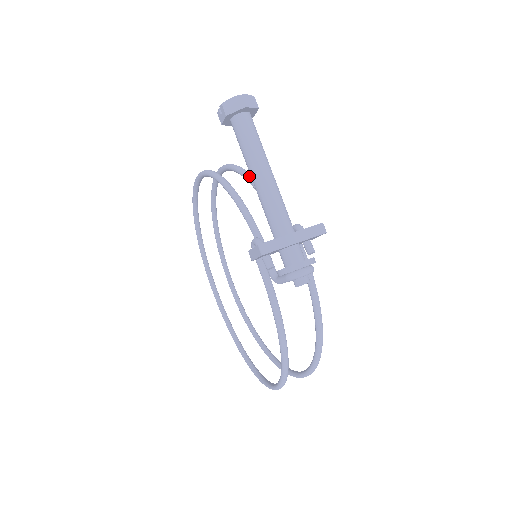
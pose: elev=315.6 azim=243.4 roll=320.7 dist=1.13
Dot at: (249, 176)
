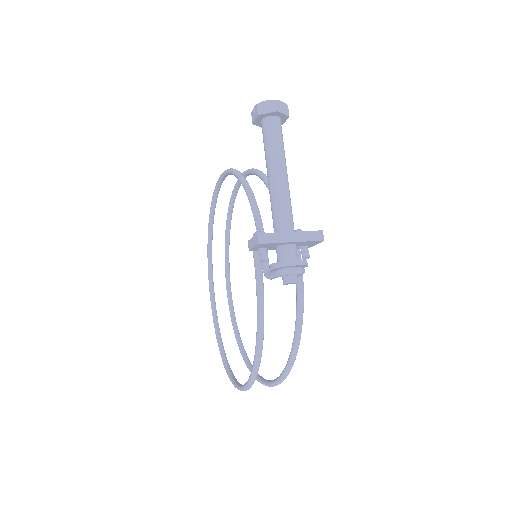
Dot at: (267, 180)
